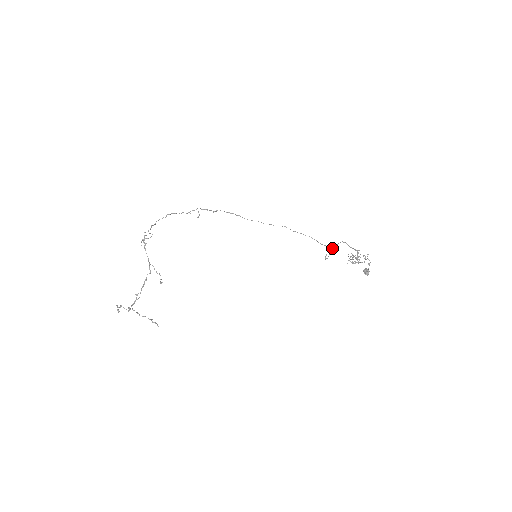
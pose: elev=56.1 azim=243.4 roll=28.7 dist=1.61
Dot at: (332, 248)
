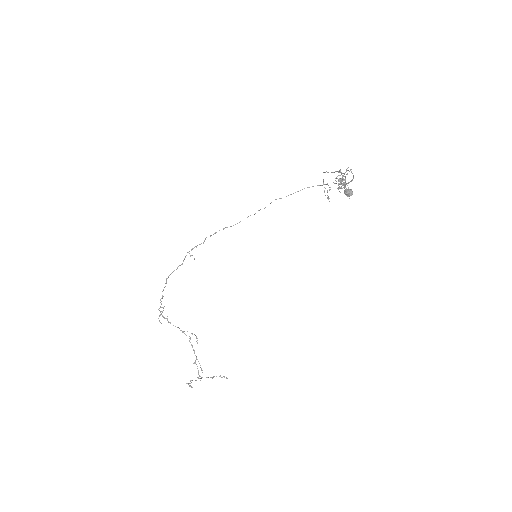
Dot at: occluded
